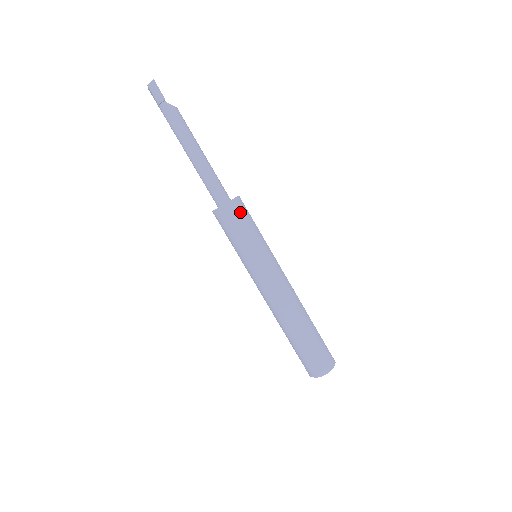
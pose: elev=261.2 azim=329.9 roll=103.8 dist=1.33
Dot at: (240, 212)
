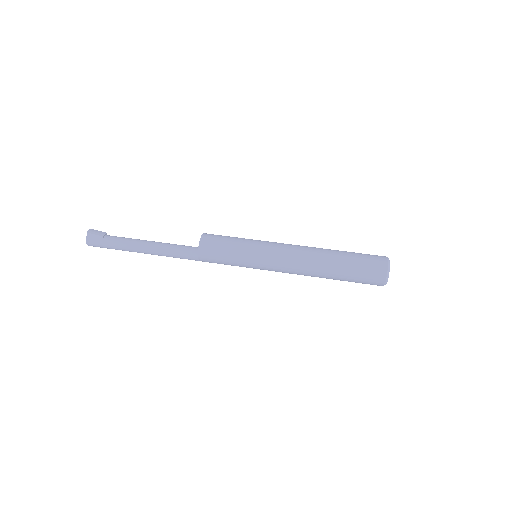
Dot at: occluded
